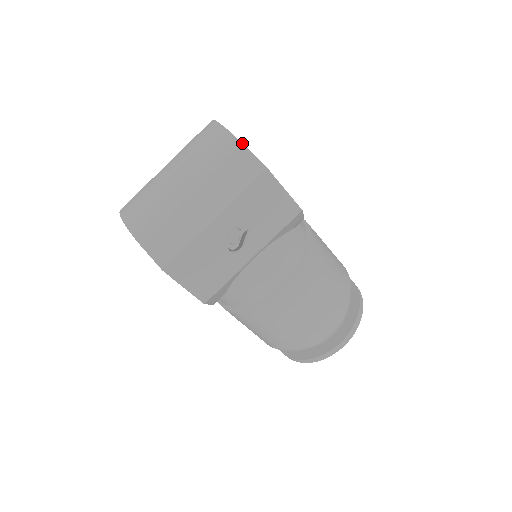
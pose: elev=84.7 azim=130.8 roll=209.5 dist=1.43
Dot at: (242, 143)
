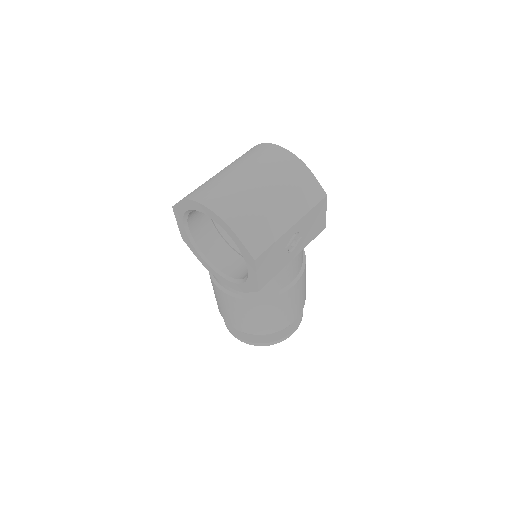
Dot at: occluded
